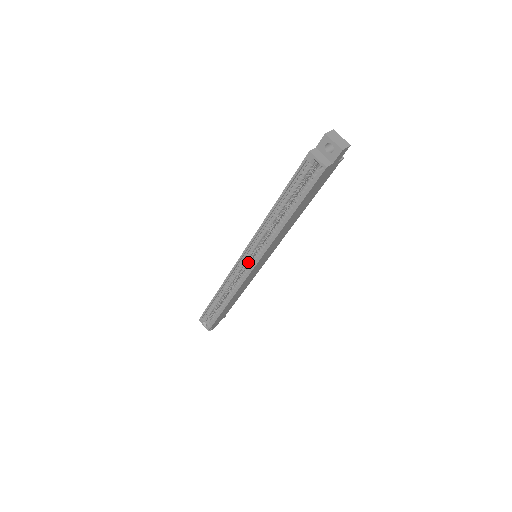
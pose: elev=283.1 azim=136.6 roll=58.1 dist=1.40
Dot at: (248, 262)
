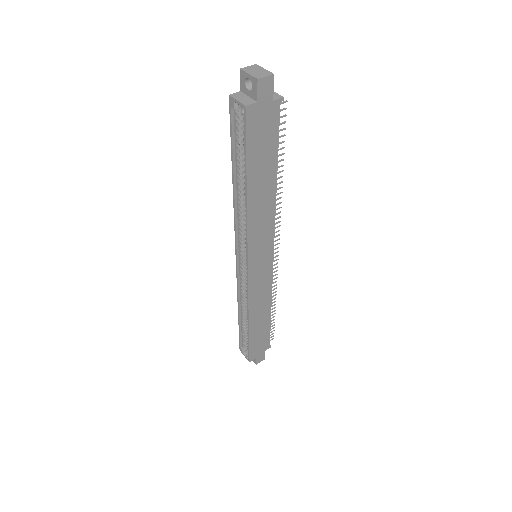
Dot at: occluded
